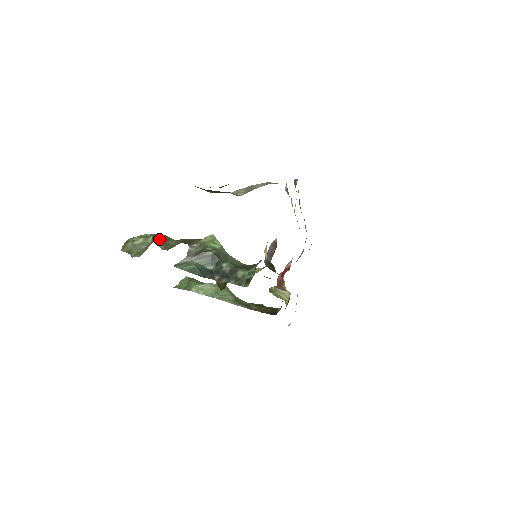
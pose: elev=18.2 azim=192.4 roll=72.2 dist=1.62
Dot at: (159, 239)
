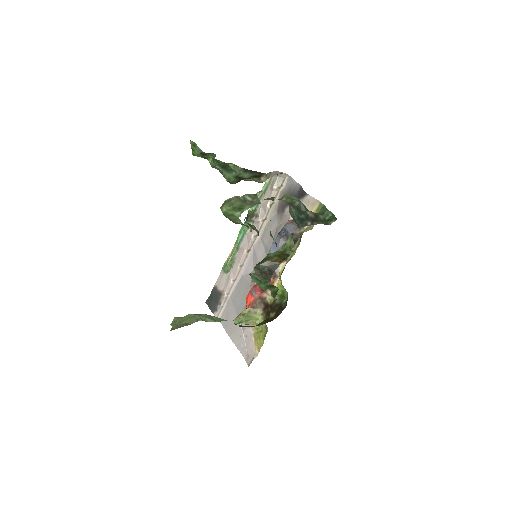
Dot at: occluded
